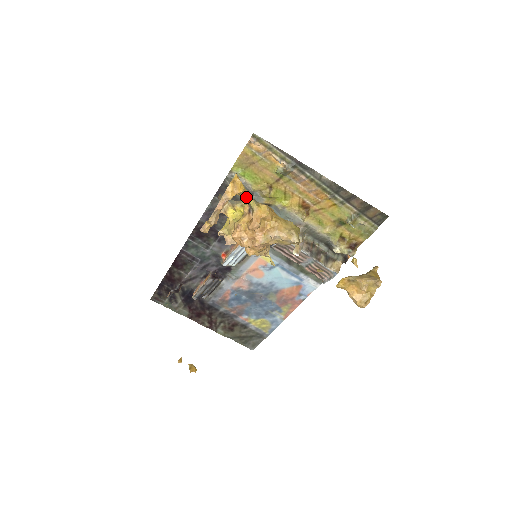
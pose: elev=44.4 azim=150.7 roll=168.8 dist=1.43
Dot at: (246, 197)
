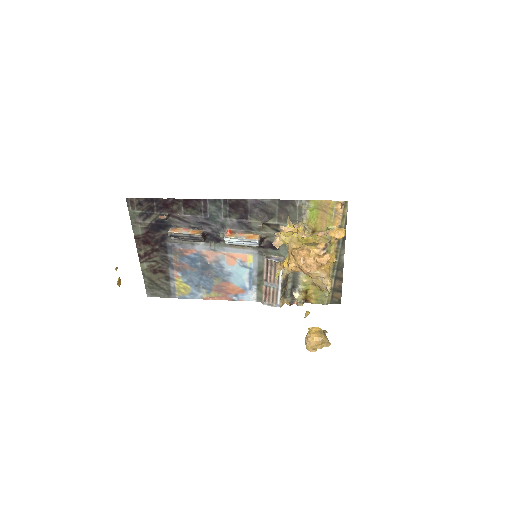
Dot at: (334, 242)
